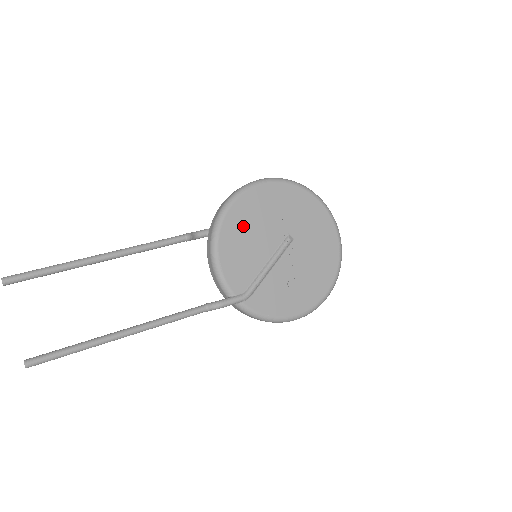
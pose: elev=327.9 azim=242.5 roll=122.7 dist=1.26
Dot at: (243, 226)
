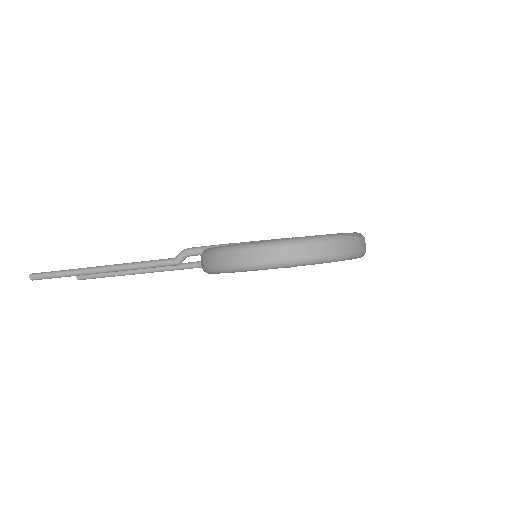
Dot at: occluded
